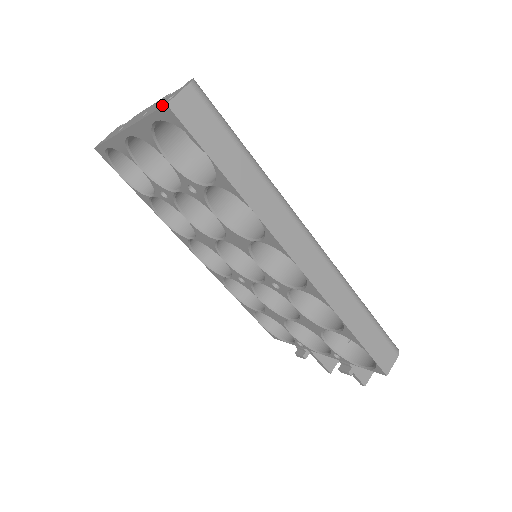
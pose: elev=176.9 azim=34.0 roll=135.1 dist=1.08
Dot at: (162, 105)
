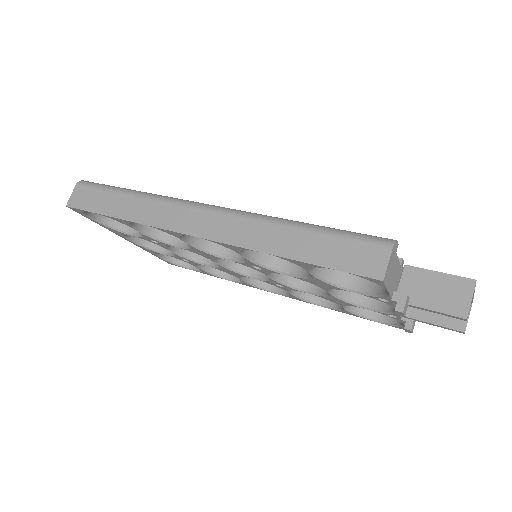
Dot at: occluded
